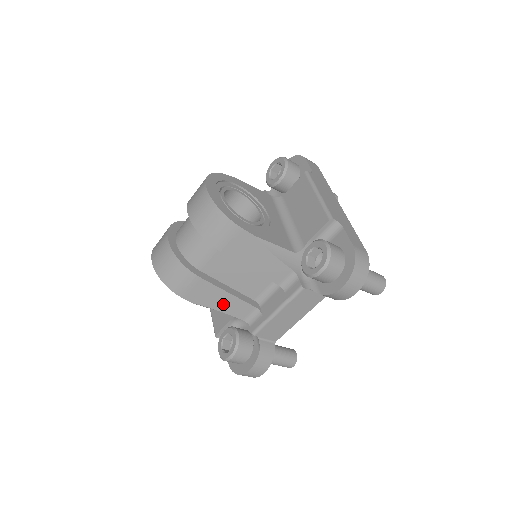
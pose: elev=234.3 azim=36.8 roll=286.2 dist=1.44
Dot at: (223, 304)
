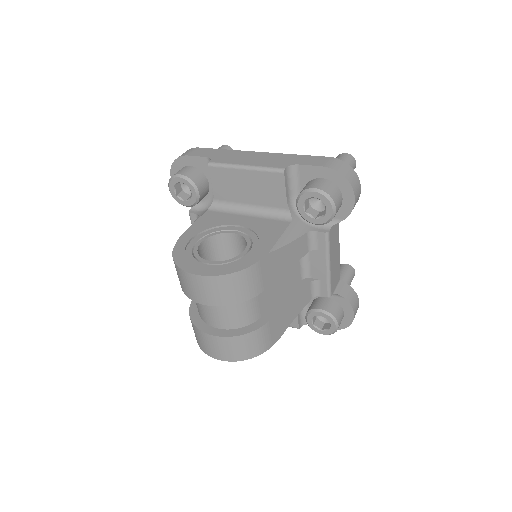
Dot at: (293, 311)
